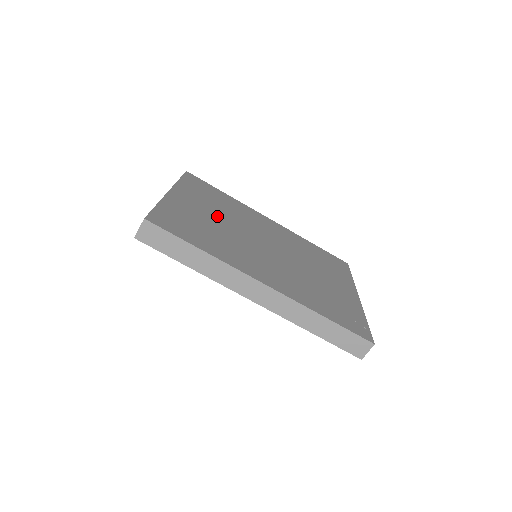
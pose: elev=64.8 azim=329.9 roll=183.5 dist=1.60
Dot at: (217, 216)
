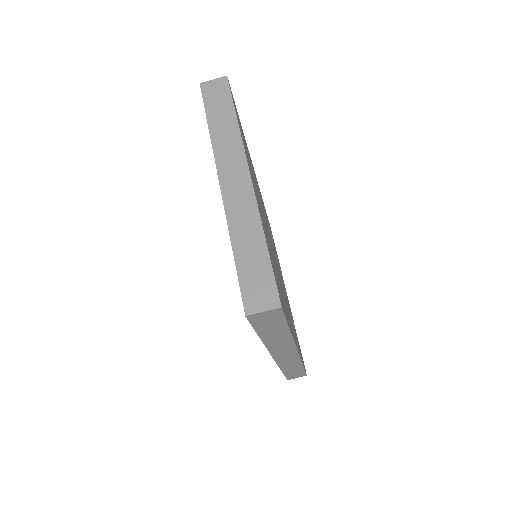
Dot at: occluded
